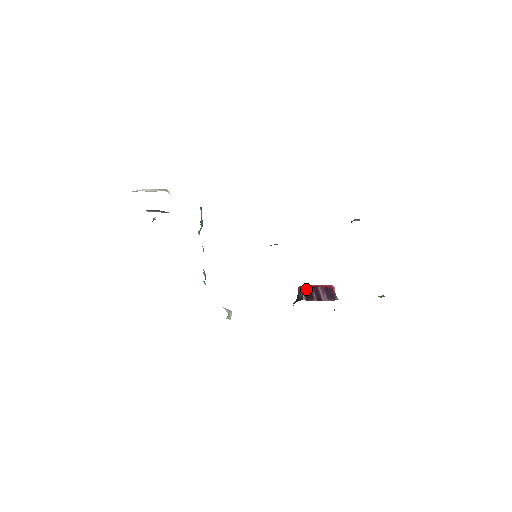
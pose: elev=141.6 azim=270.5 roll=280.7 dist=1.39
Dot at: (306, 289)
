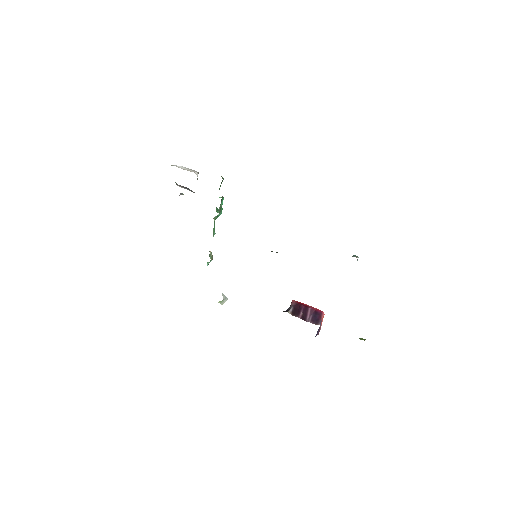
Dot at: (297, 305)
